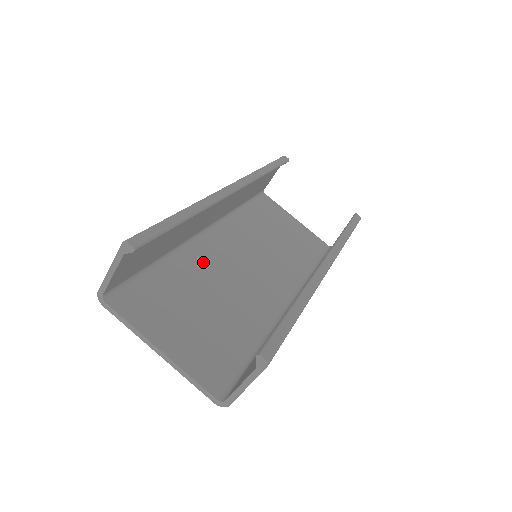
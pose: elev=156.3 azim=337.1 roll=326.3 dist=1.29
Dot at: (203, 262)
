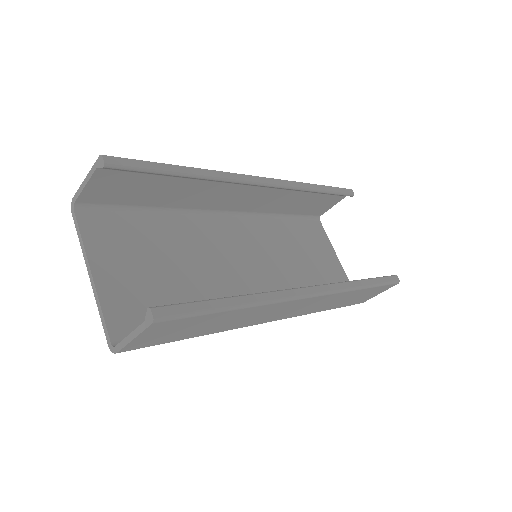
Dot at: (200, 235)
